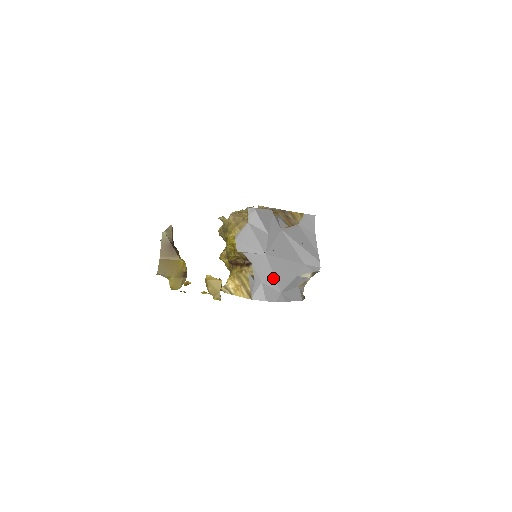
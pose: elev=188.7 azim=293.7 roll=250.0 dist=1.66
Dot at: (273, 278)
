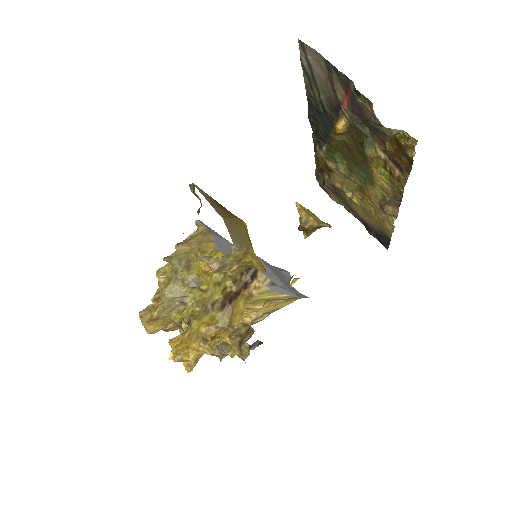
Dot at: (284, 280)
